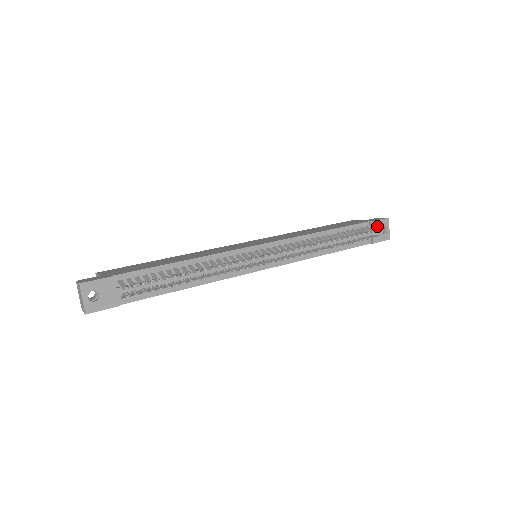
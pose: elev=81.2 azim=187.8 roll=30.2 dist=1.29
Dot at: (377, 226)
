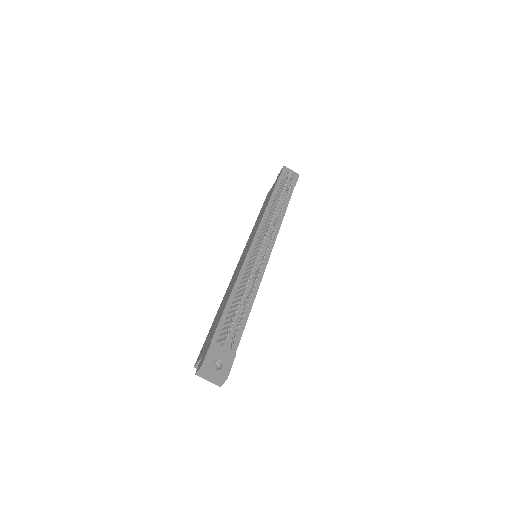
Dot at: (285, 175)
